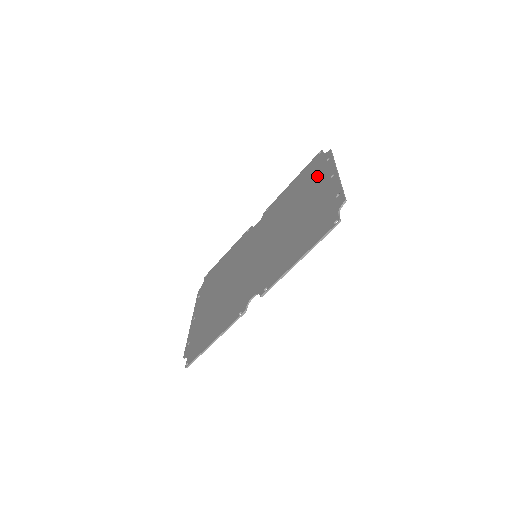
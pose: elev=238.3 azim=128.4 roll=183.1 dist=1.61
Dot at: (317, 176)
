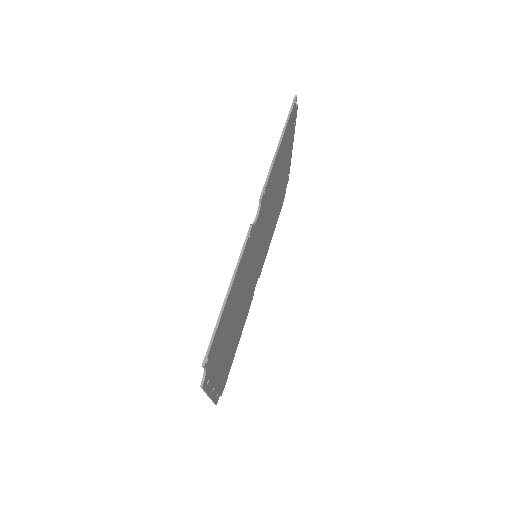
Dot at: occluded
